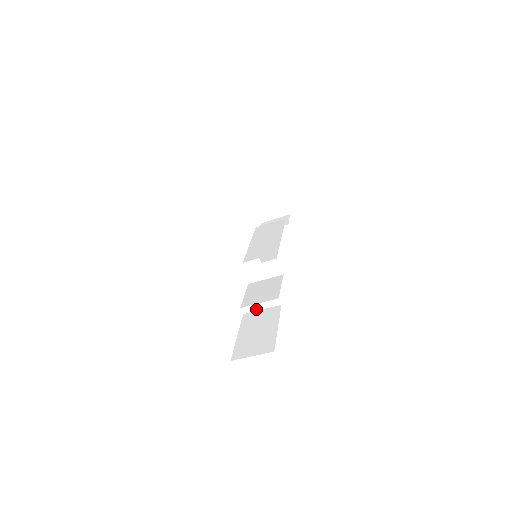
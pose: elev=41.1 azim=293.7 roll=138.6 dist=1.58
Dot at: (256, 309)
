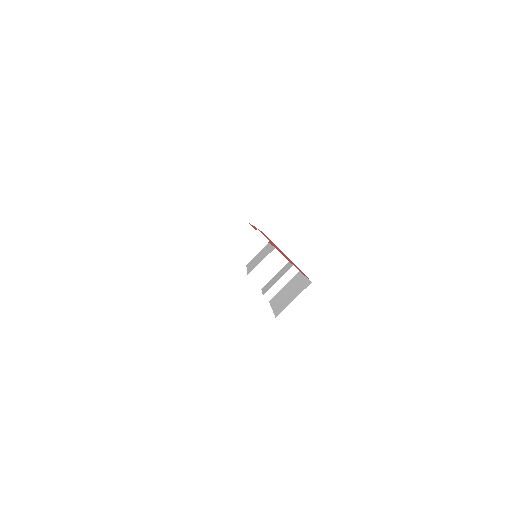
Dot at: (278, 289)
